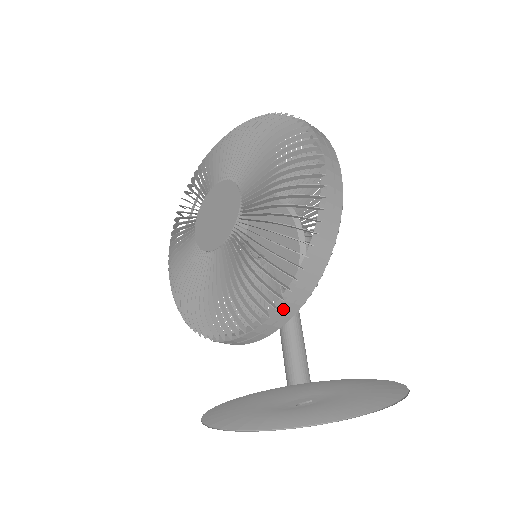
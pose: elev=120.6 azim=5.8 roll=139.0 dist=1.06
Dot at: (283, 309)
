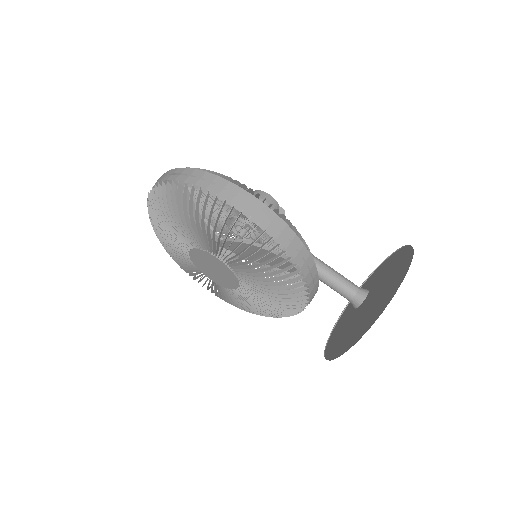
Dot at: (312, 293)
